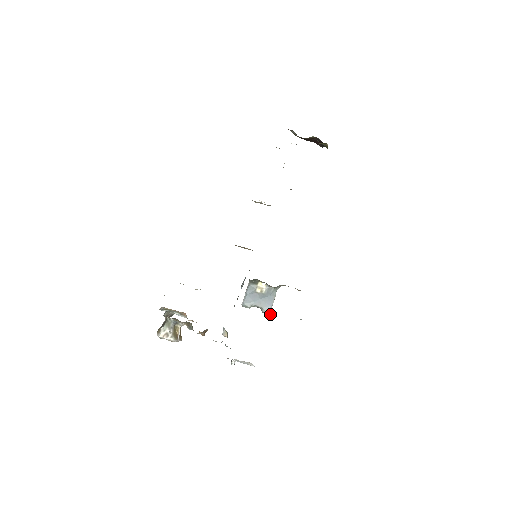
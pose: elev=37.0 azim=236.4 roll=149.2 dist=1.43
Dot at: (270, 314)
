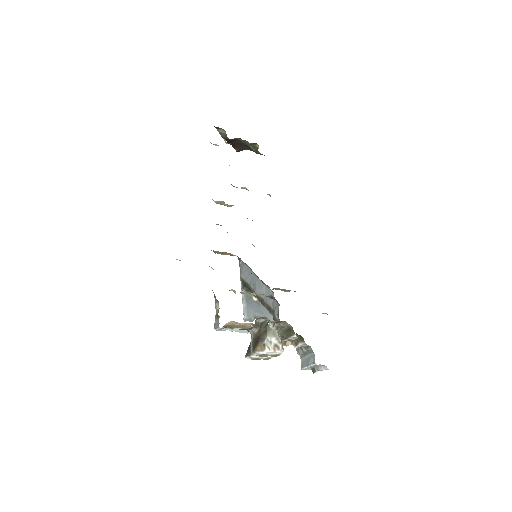
Dot at: occluded
